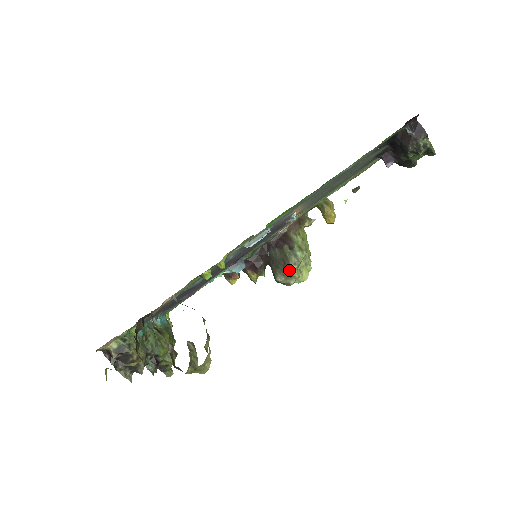
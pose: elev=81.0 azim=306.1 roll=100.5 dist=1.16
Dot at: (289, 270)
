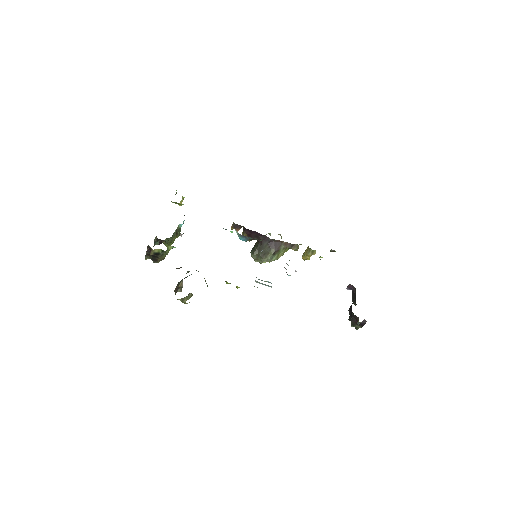
Dot at: (262, 260)
